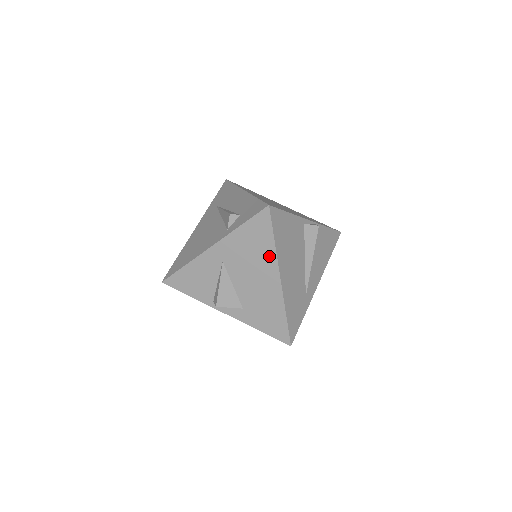
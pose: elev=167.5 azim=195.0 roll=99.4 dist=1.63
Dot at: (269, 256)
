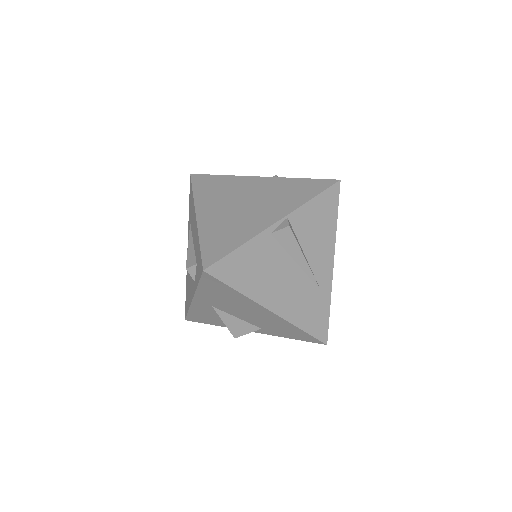
Dot at: (244, 300)
